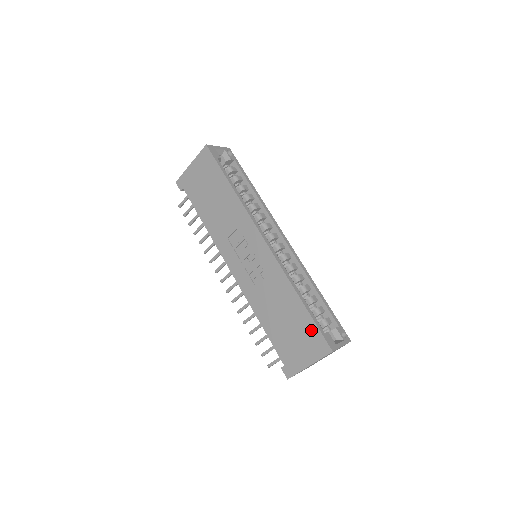
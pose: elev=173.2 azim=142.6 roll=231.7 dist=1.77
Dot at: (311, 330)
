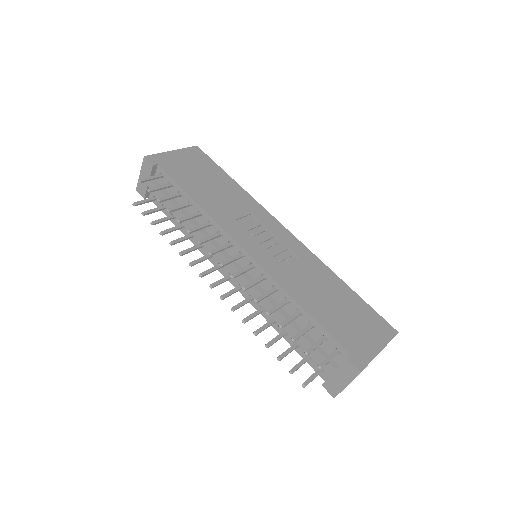
Dot at: (368, 312)
